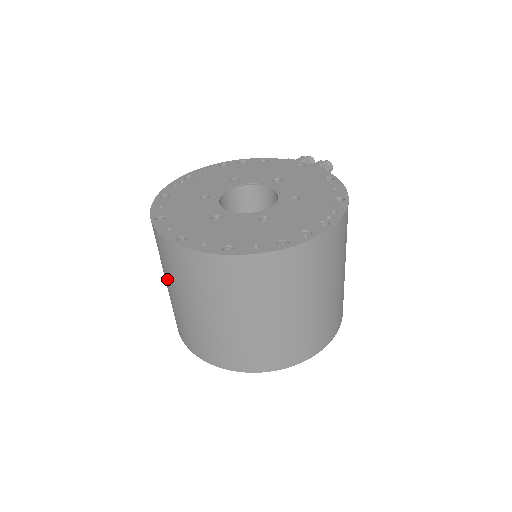
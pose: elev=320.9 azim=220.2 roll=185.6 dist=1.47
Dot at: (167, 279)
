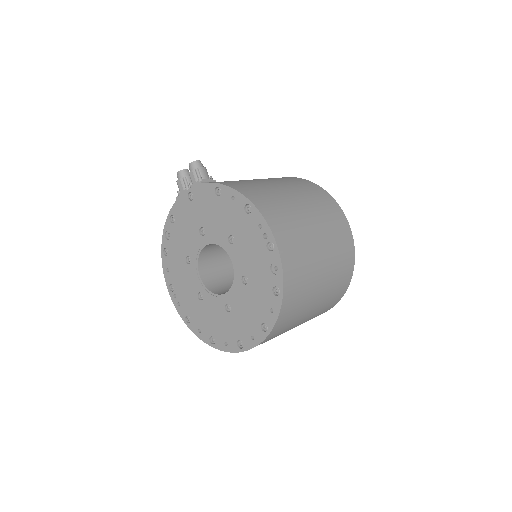
Dot at: occluded
